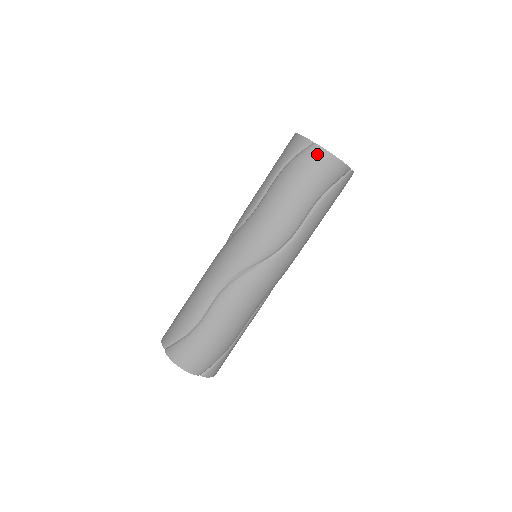
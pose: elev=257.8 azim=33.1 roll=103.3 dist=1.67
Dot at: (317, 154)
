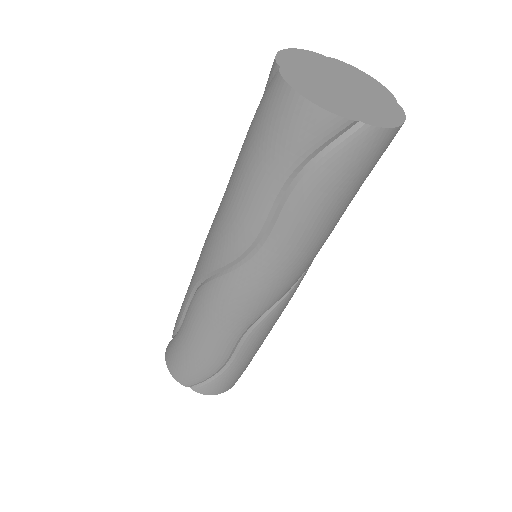
Dot at: (275, 91)
